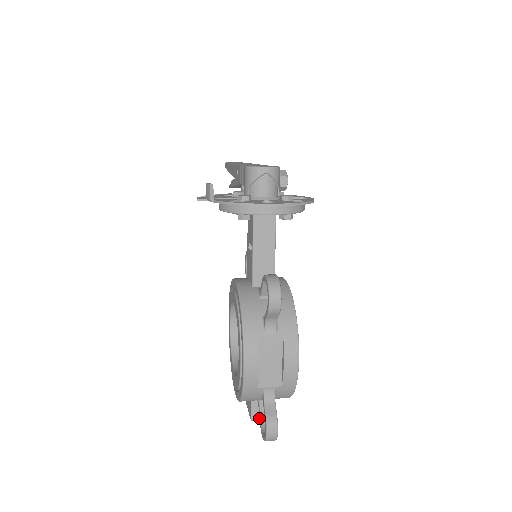
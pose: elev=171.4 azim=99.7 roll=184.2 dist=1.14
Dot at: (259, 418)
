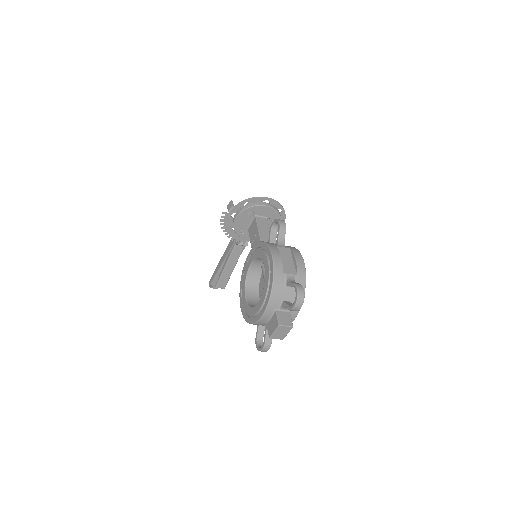
Dot at: (284, 324)
